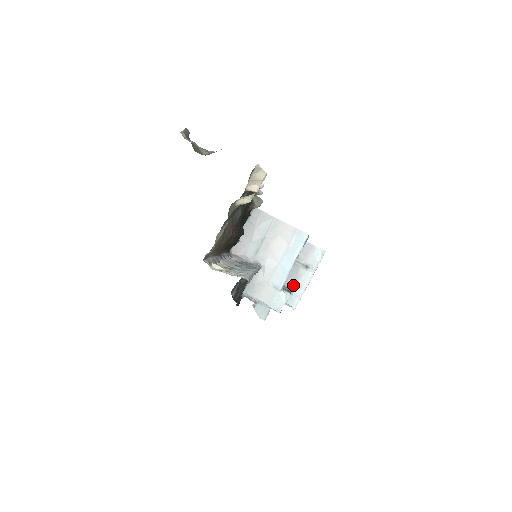
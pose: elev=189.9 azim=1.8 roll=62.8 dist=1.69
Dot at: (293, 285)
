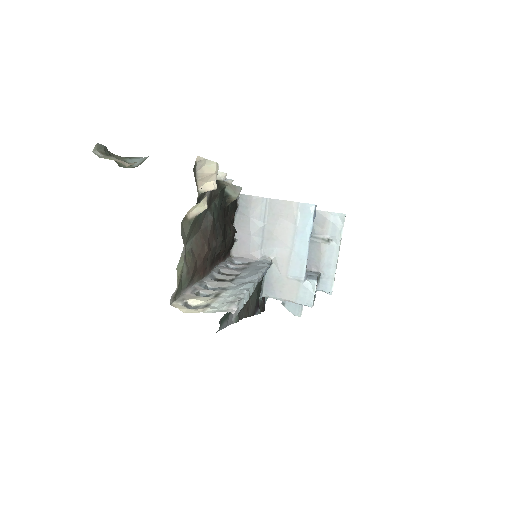
Dot at: (320, 267)
